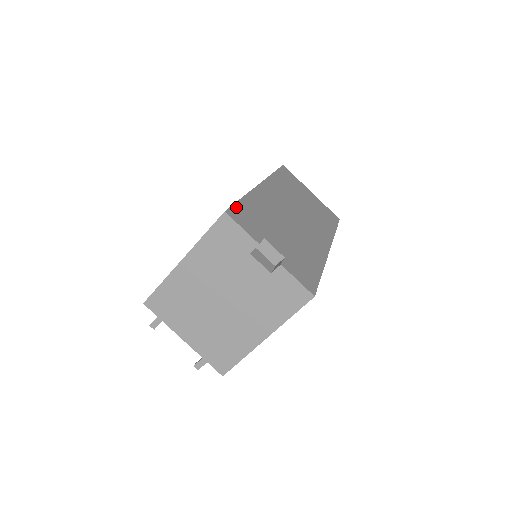
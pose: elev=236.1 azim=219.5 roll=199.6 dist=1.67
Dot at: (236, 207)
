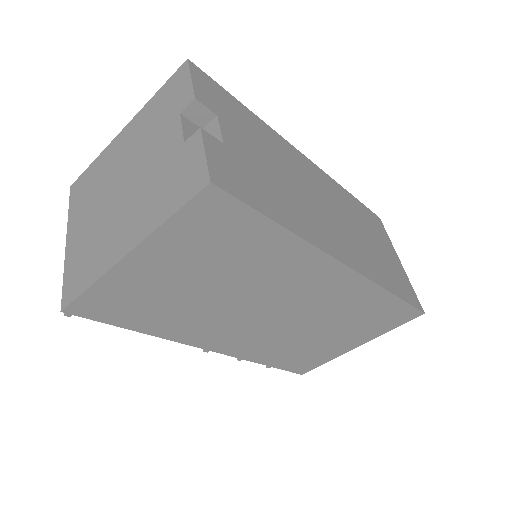
Dot at: (217, 85)
